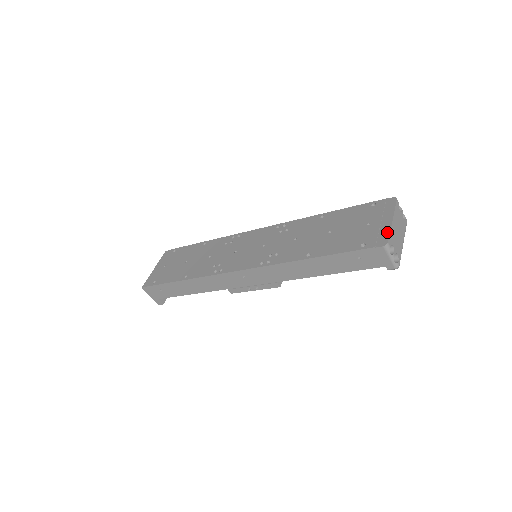
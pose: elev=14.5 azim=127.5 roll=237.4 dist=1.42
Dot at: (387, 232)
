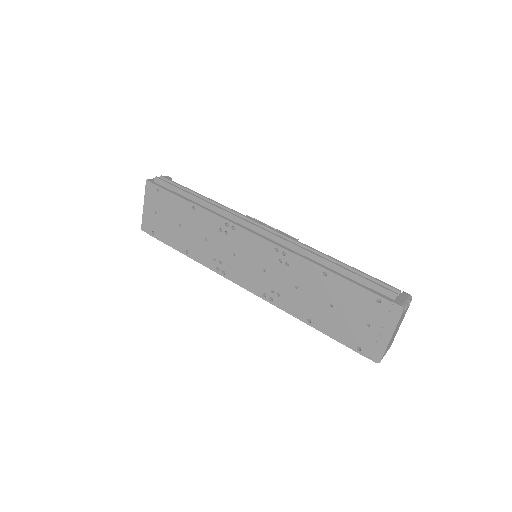
Dot at: (383, 350)
